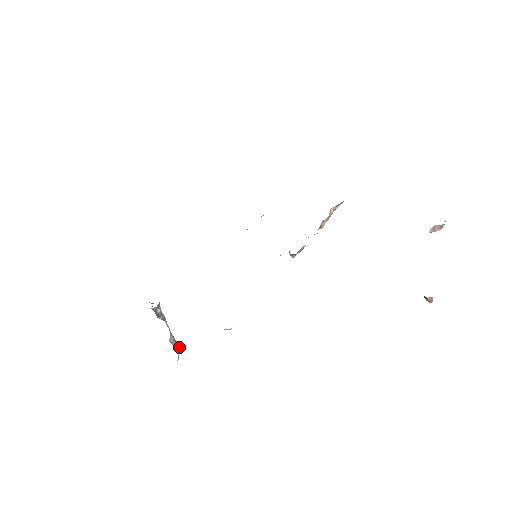
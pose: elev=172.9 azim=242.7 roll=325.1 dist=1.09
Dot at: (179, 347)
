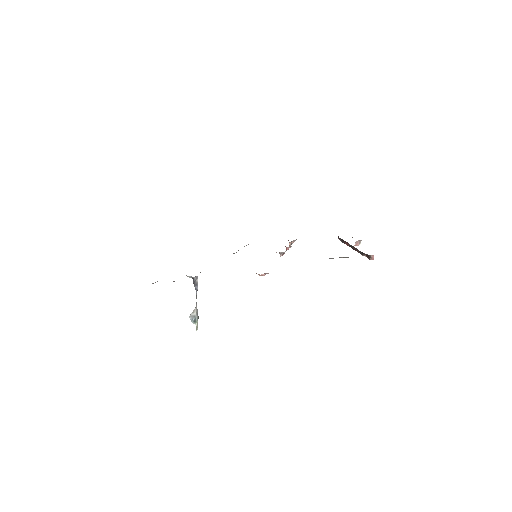
Dot at: occluded
